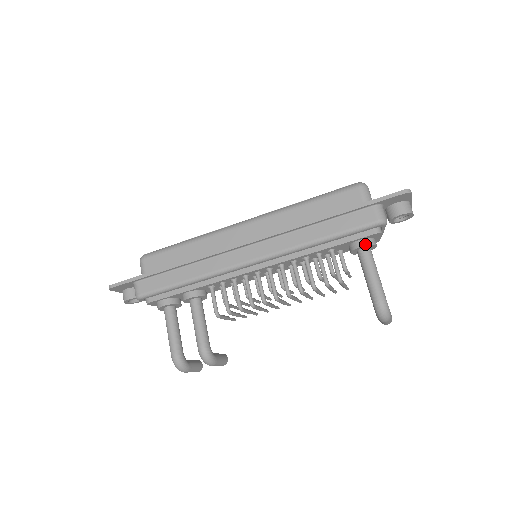
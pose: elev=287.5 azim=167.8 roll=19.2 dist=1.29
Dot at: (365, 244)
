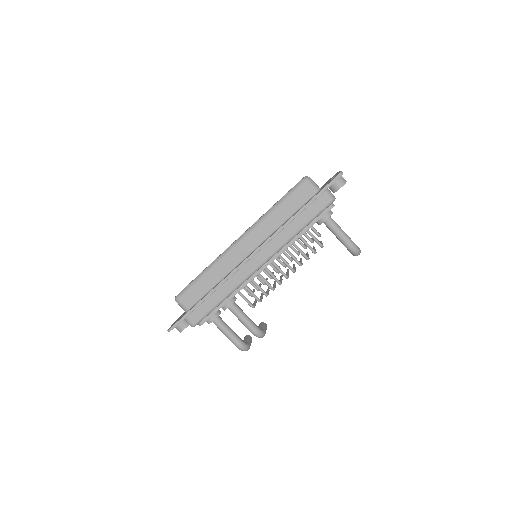
Dot at: (328, 217)
